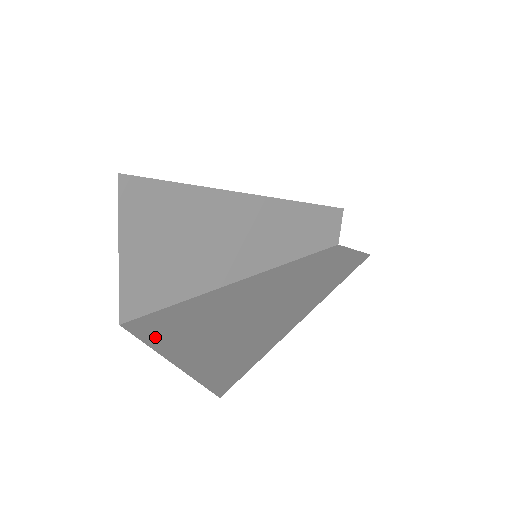
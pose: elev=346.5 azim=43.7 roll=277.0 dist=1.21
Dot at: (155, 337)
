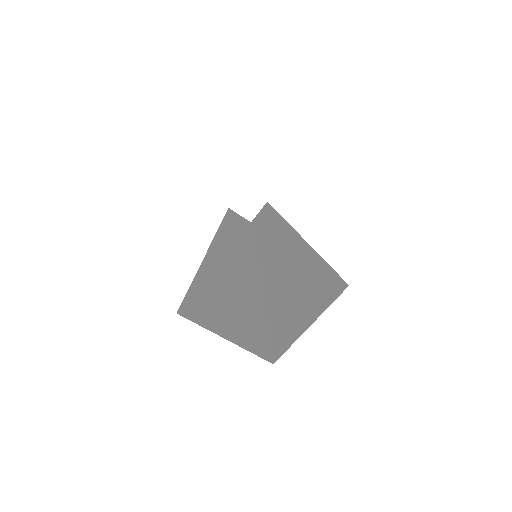
Dot at: (208, 322)
